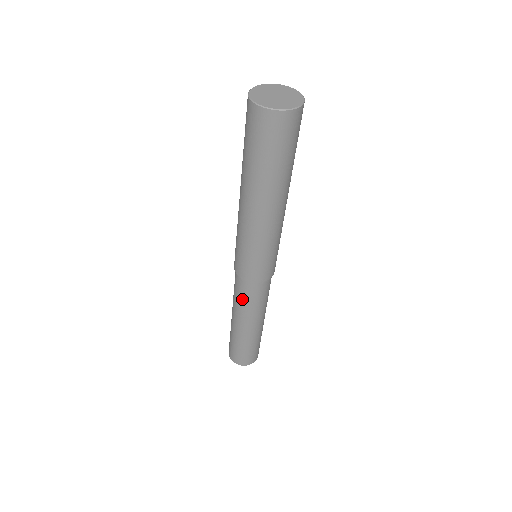
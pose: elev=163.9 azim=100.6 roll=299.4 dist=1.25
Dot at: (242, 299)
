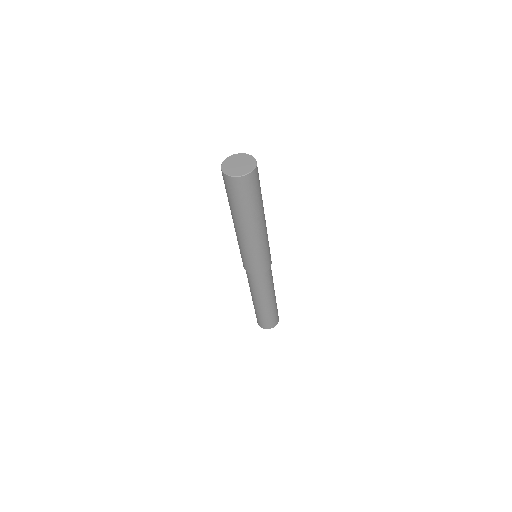
Dot at: occluded
